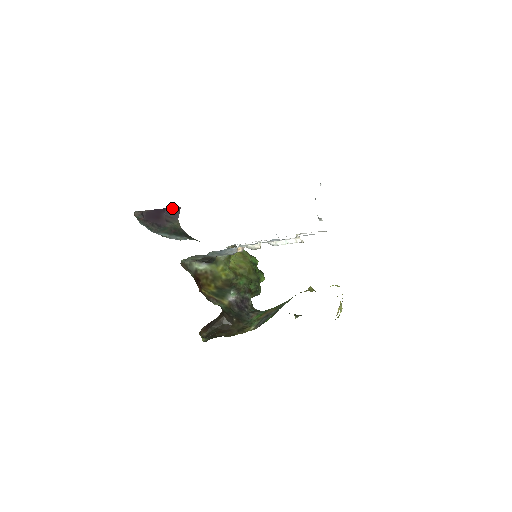
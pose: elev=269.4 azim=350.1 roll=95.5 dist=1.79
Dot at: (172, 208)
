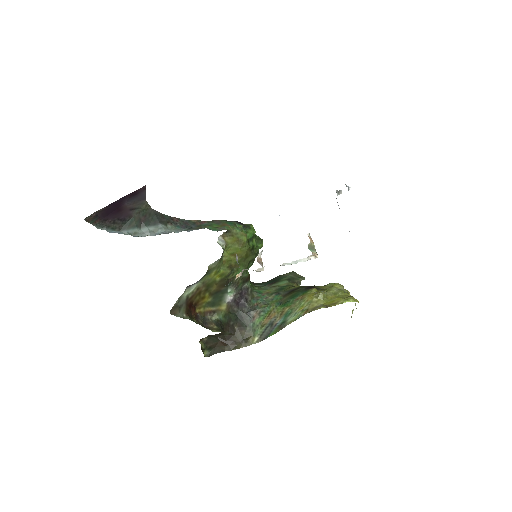
Dot at: (134, 192)
